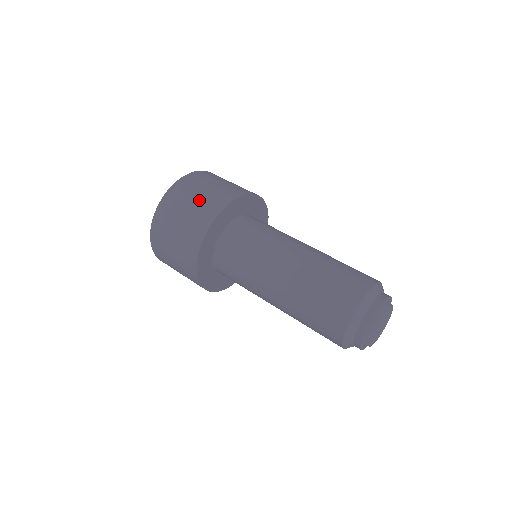
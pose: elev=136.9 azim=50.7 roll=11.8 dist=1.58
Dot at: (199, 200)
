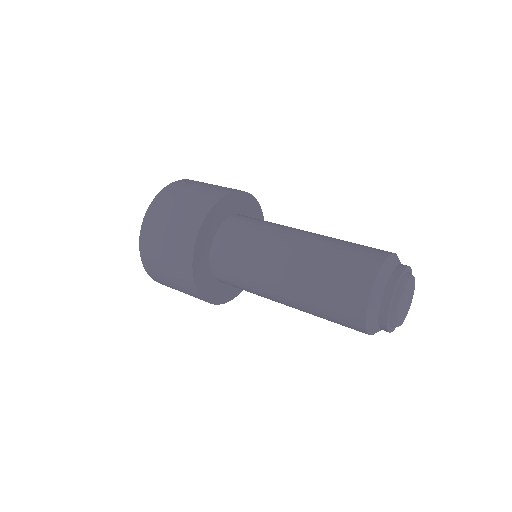
Dot at: occluded
